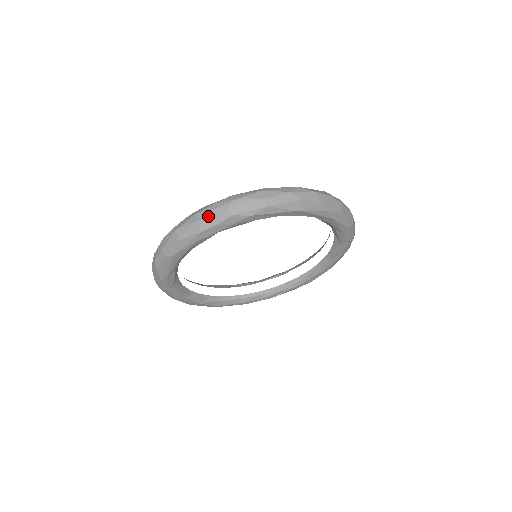
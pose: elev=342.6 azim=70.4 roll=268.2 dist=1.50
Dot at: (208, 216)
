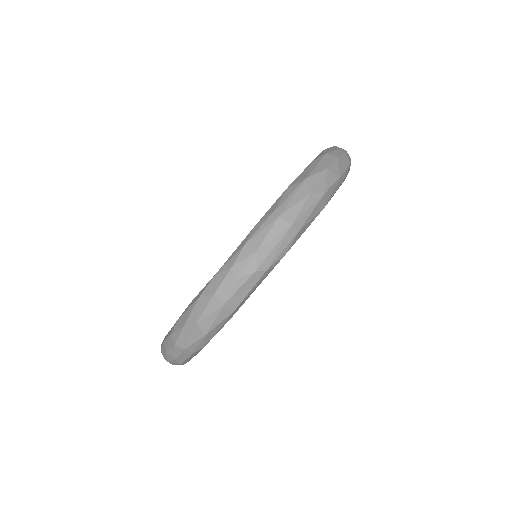
Dot at: (235, 291)
